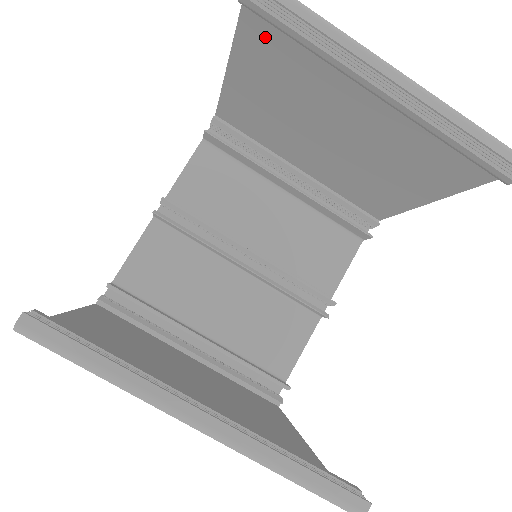
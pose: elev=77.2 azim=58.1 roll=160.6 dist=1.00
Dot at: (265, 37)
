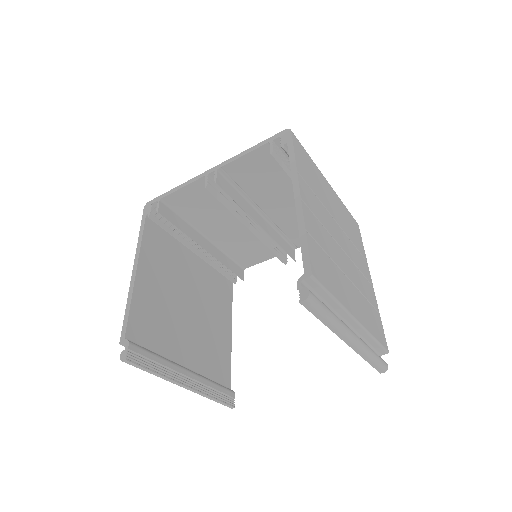
Dot at: occluded
